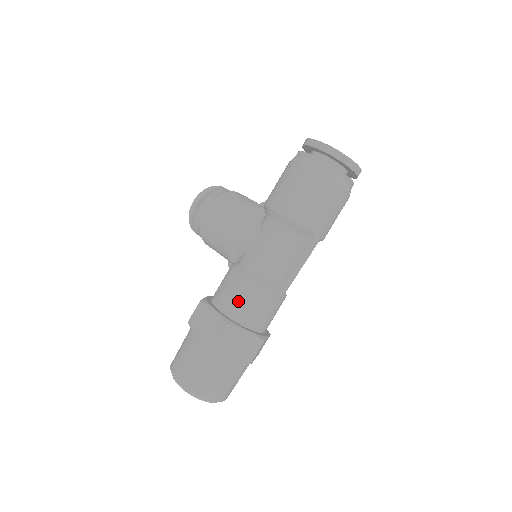
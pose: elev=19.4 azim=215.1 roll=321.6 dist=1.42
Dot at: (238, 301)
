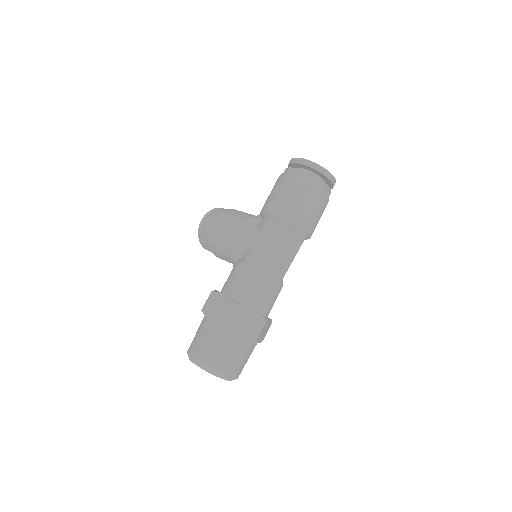
Dot at: (243, 286)
